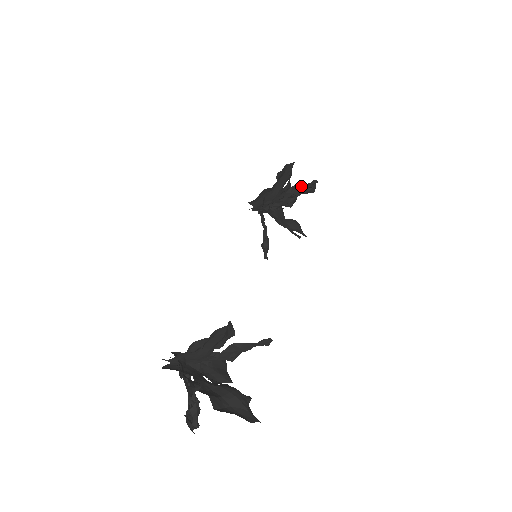
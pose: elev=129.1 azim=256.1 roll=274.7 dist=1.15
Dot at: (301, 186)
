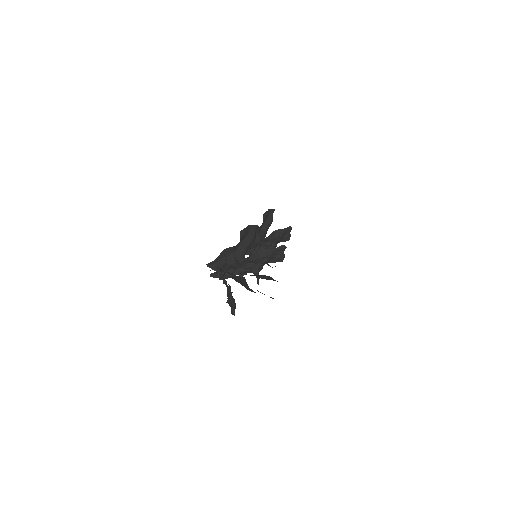
Dot at: (280, 231)
